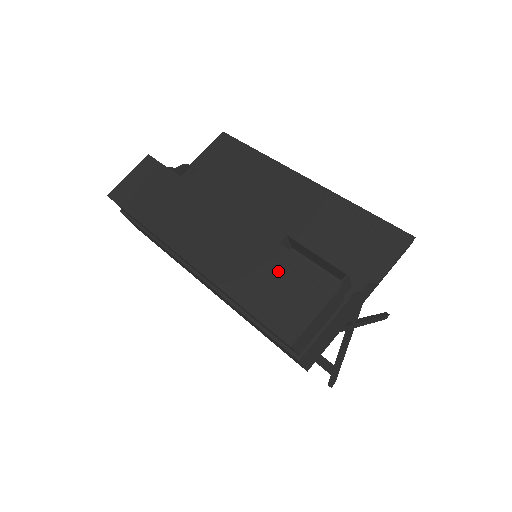
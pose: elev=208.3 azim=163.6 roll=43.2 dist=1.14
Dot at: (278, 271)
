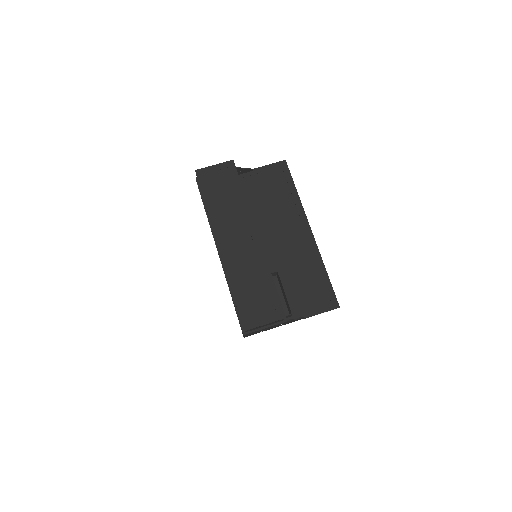
Dot at: (261, 289)
